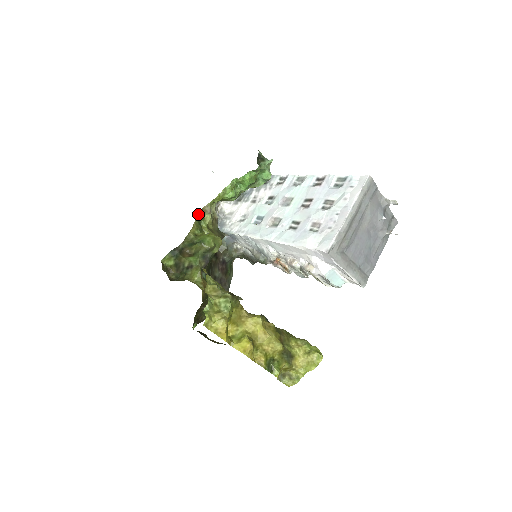
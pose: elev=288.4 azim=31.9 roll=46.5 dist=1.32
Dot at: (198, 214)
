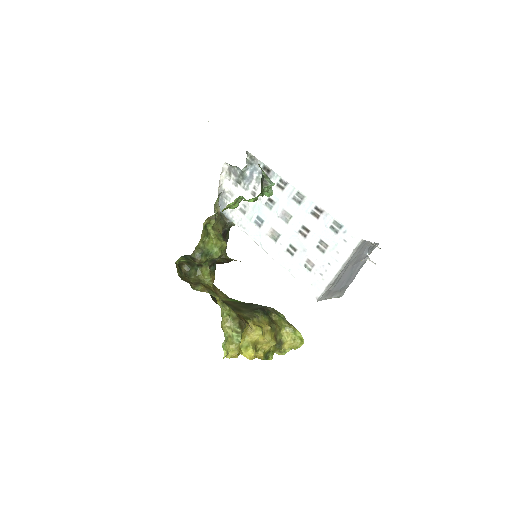
Dot at: (204, 222)
